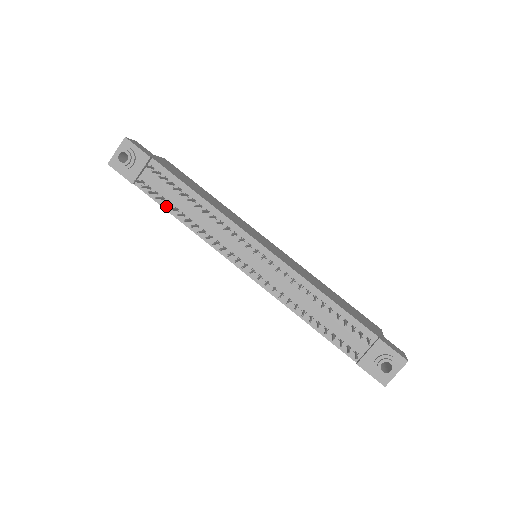
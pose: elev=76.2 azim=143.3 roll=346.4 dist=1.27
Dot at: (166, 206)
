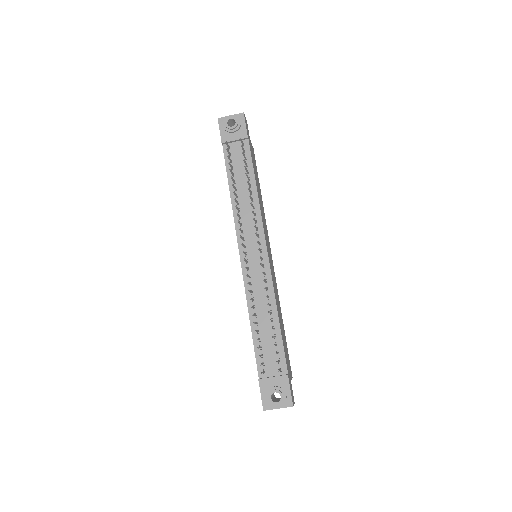
Dot at: (230, 174)
